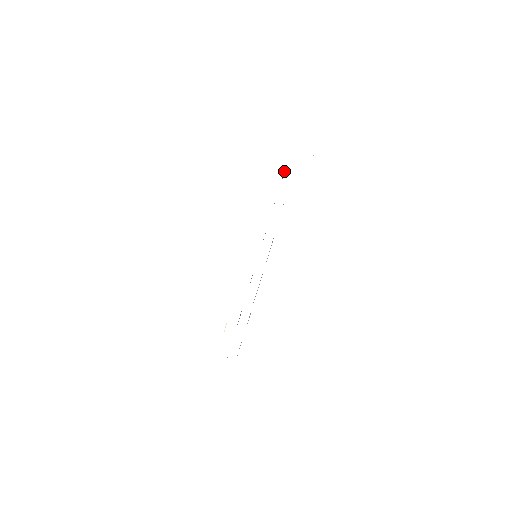
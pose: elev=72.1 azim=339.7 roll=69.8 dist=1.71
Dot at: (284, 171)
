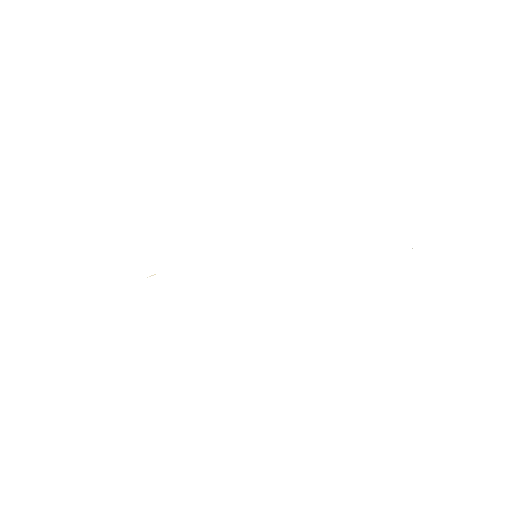
Dot at: occluded
